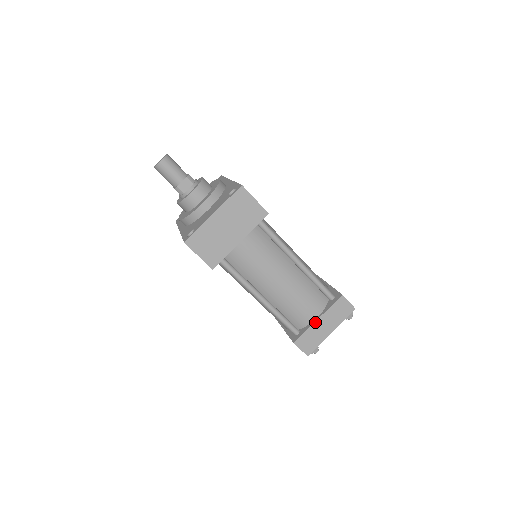
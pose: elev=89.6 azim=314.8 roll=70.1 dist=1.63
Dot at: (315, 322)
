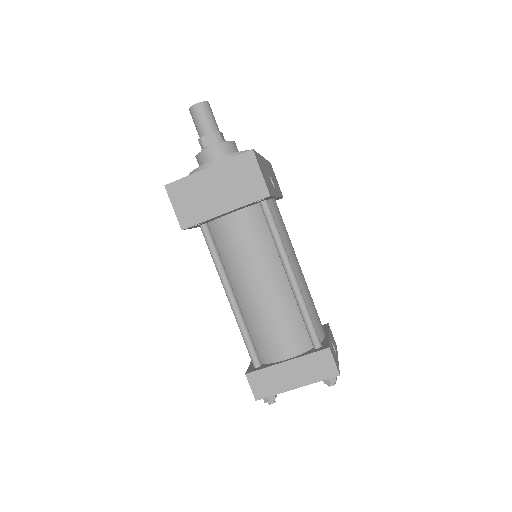
Dot at: (281, 363)
